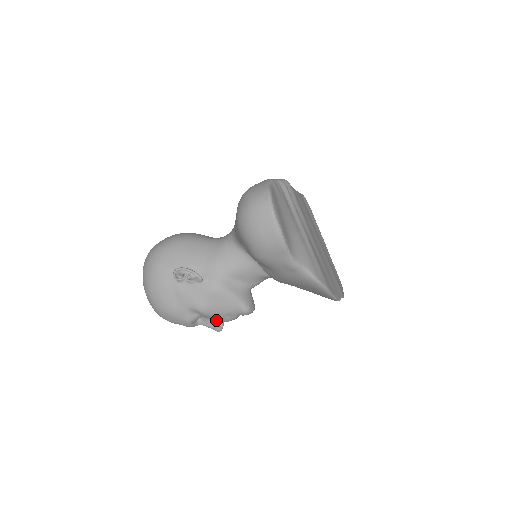
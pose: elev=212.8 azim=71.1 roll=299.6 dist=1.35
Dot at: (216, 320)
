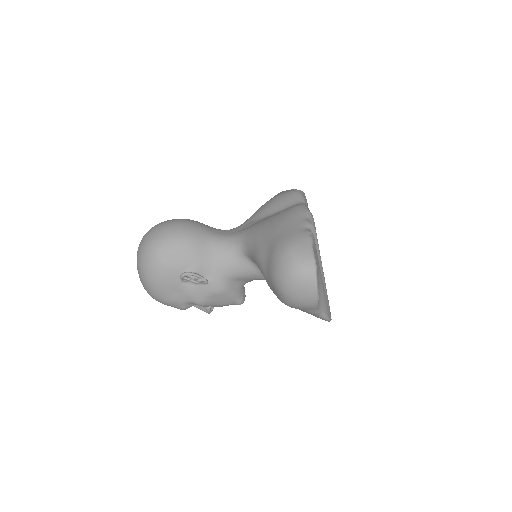
Dot at: (209, 307)
